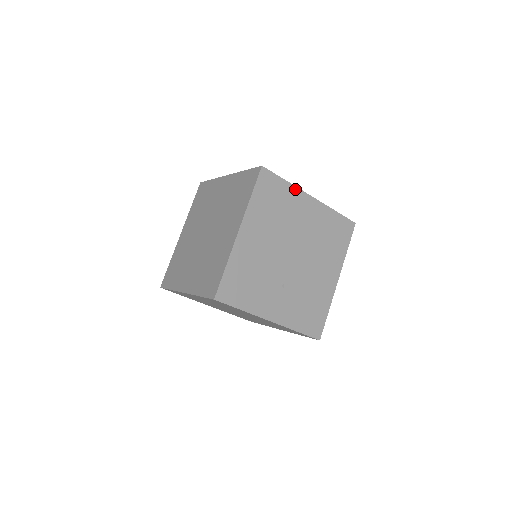
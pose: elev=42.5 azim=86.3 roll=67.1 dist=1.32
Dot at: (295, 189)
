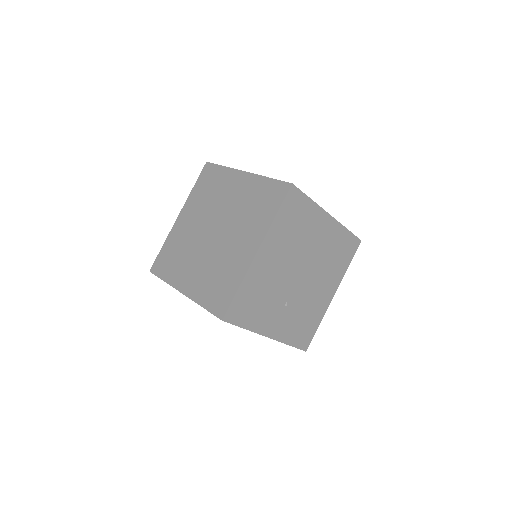
Dot at: (317, 208)
